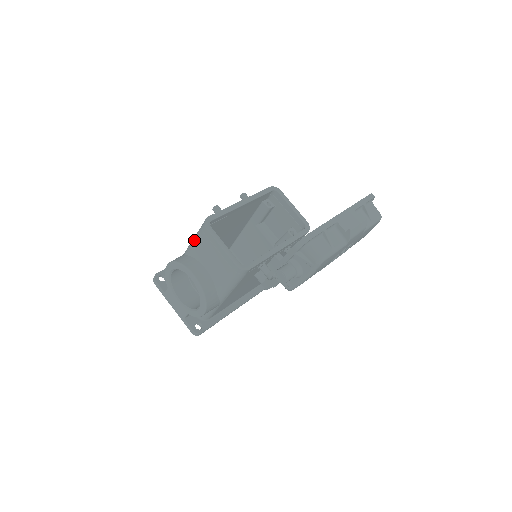
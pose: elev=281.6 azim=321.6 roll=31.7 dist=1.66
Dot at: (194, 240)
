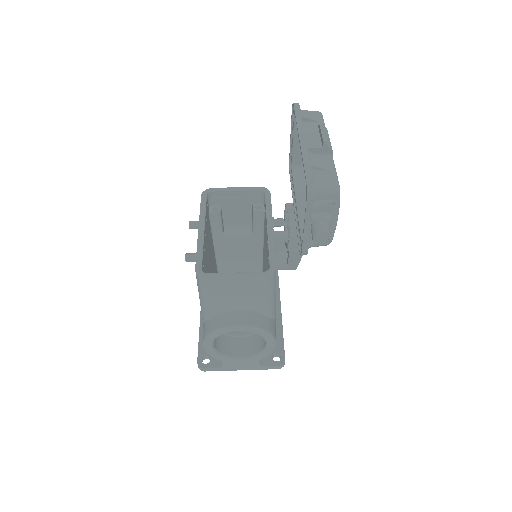
Dot at: (203, 300)
